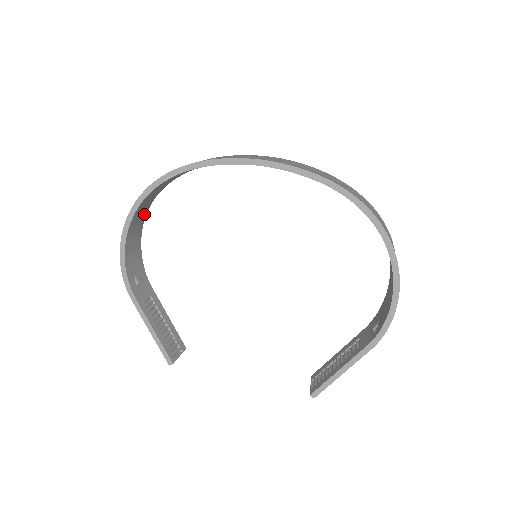
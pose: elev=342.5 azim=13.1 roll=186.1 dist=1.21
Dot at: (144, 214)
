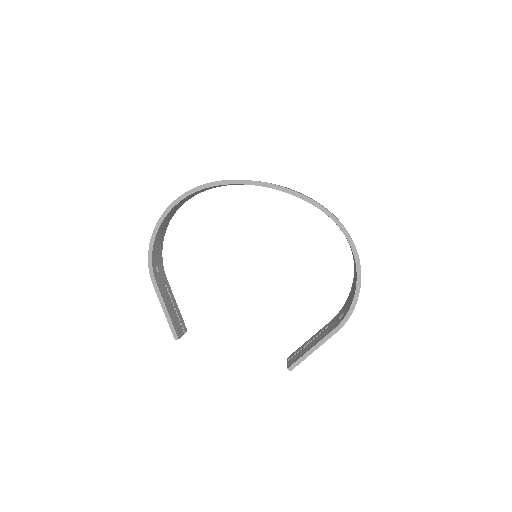
Dot at: (170, 218)
